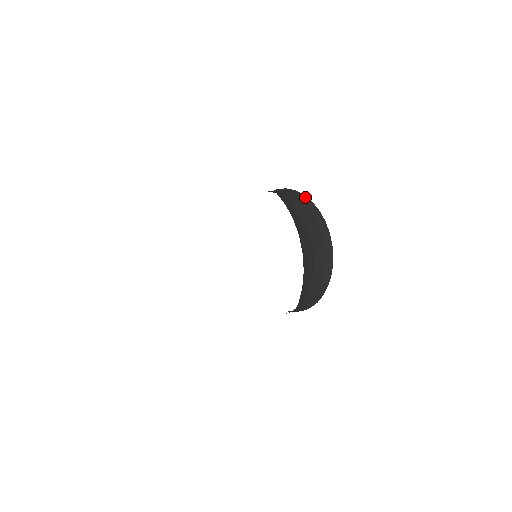
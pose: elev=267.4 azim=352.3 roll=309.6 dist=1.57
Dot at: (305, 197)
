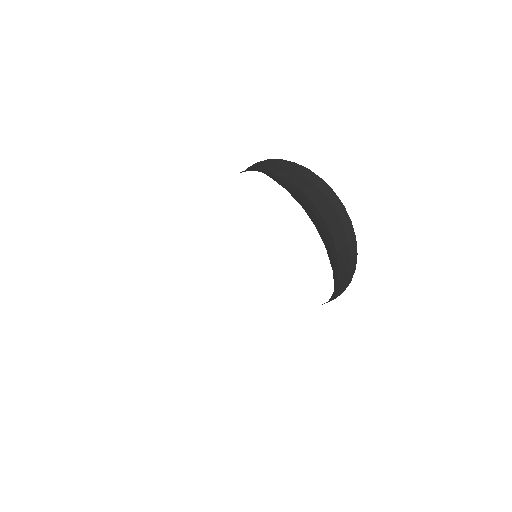
Dot at: (250, 167)
